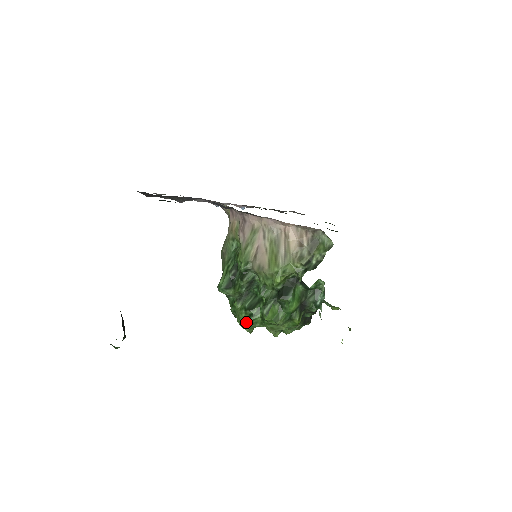
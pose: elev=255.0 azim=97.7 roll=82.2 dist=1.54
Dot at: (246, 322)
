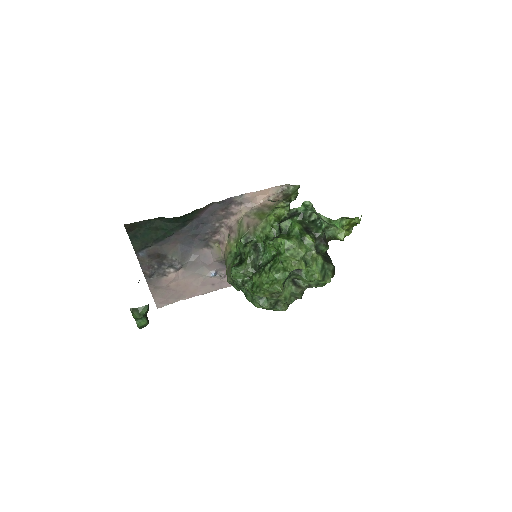
Dot at: (271, 281)
